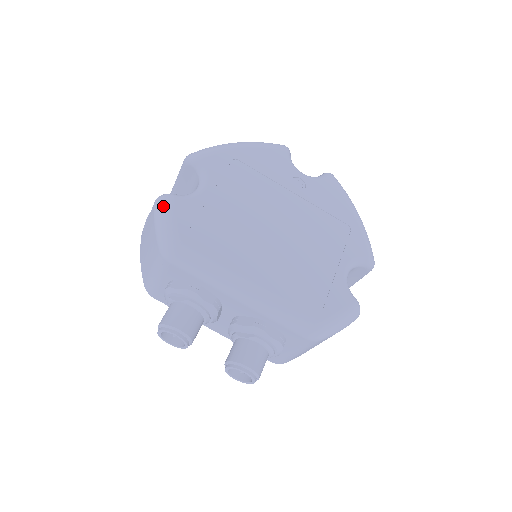
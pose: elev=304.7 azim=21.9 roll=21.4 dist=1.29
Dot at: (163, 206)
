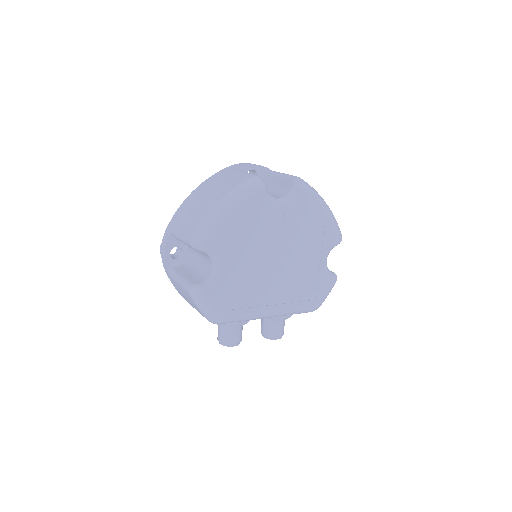
Dot at: (200, 300)
